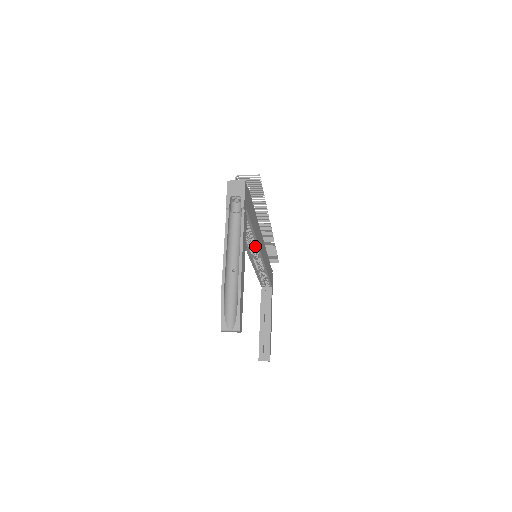
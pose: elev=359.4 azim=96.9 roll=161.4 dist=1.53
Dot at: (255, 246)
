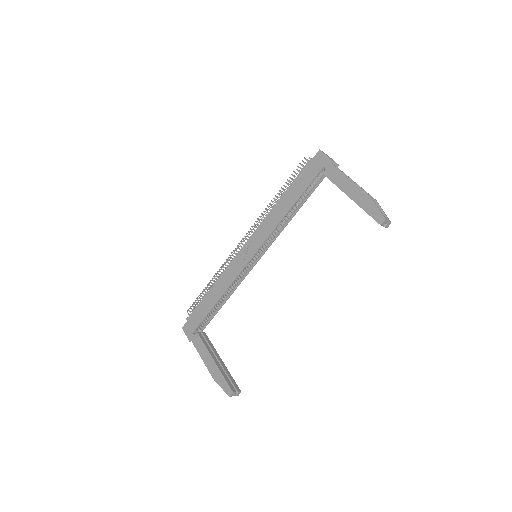
Dot at: (274, 236)
